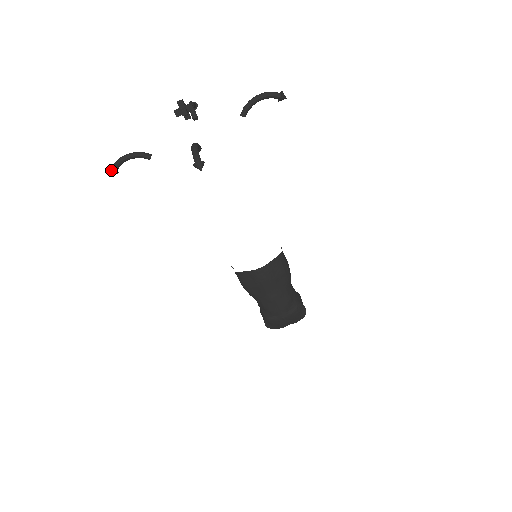
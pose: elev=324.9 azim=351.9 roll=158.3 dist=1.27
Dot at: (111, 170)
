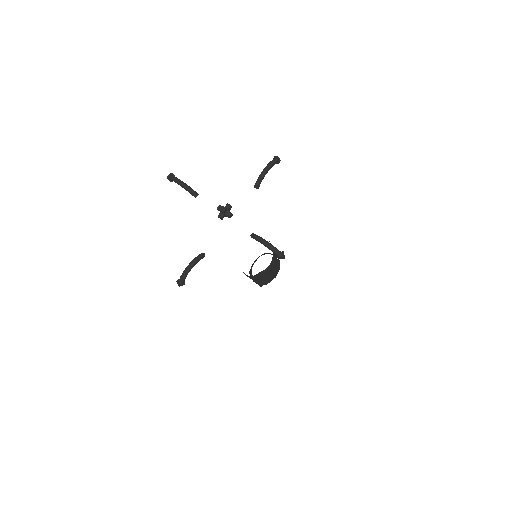
Dot at: (181, 283)
